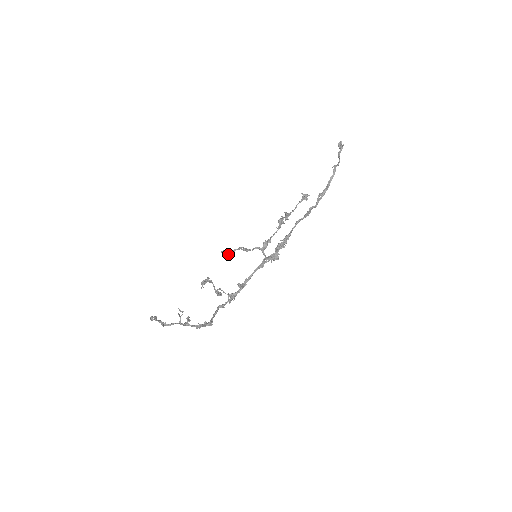
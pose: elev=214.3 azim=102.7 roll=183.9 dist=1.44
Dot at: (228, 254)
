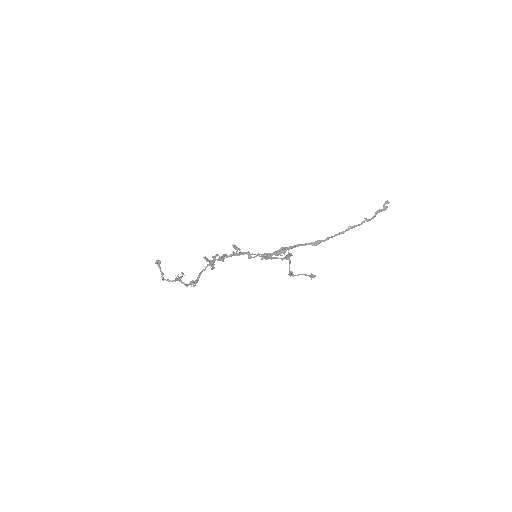
Dot at: (237, 249)
